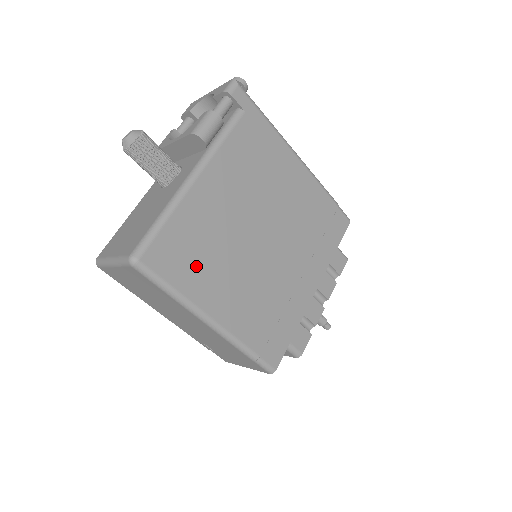
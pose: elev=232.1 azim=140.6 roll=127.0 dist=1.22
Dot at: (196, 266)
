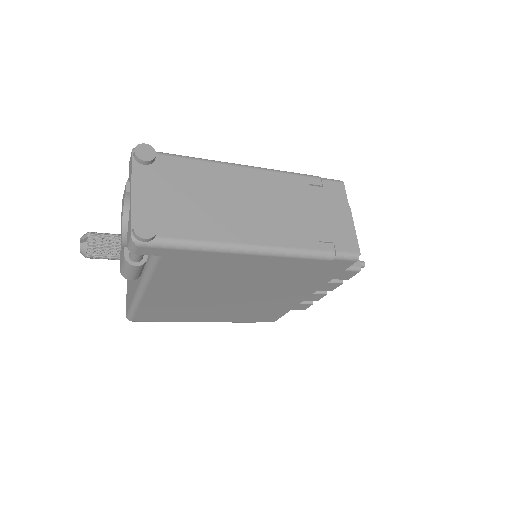
Dot at: (176, 314)
